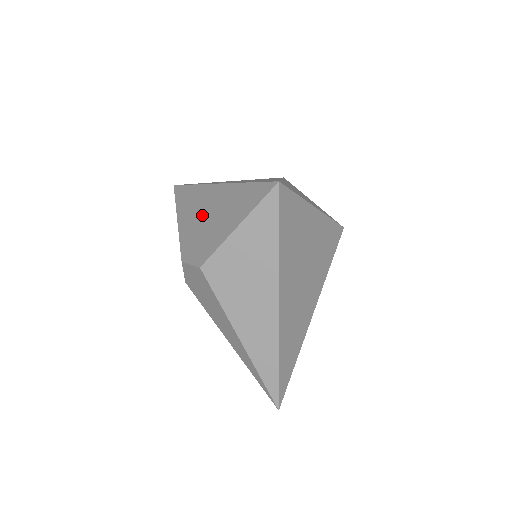
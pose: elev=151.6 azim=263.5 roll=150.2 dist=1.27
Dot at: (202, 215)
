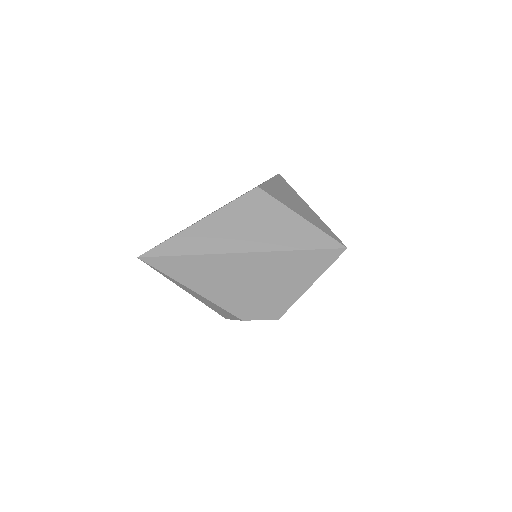
Dot at: (243, 283)
